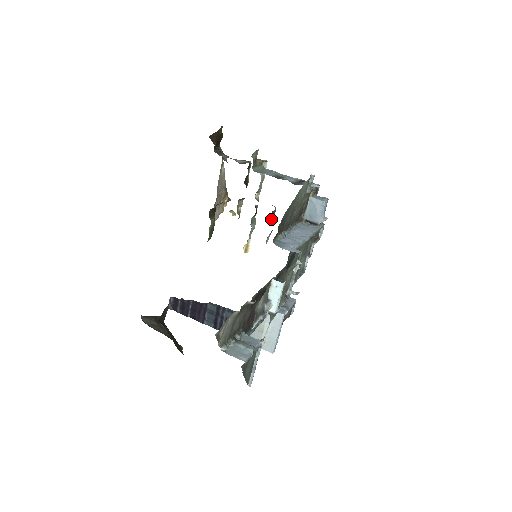
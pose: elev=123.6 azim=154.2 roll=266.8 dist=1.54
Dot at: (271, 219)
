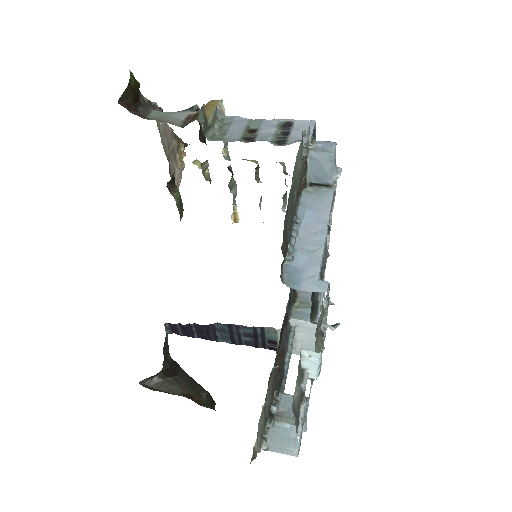
Dot at: (256, 178)
